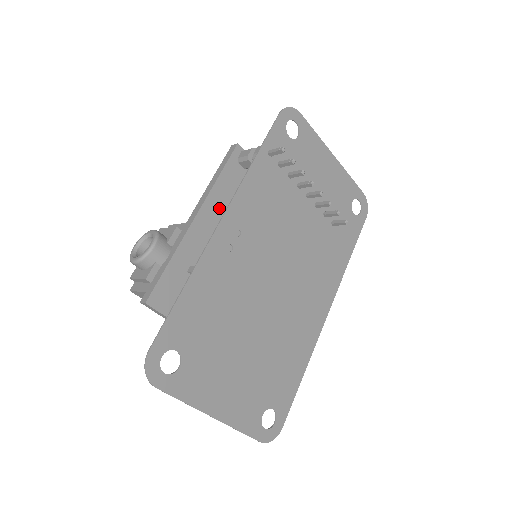
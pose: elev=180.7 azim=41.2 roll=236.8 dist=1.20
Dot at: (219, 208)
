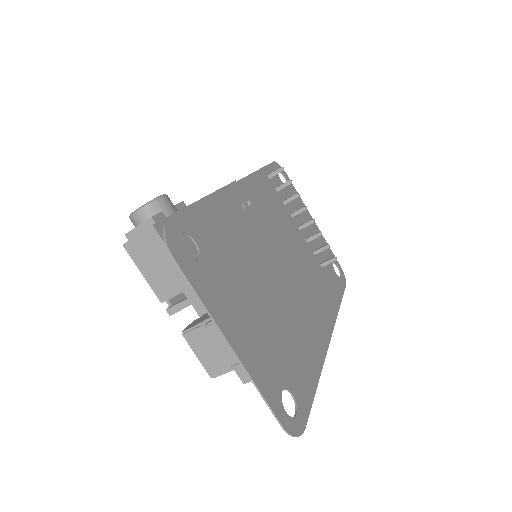
Dot at: occluded
